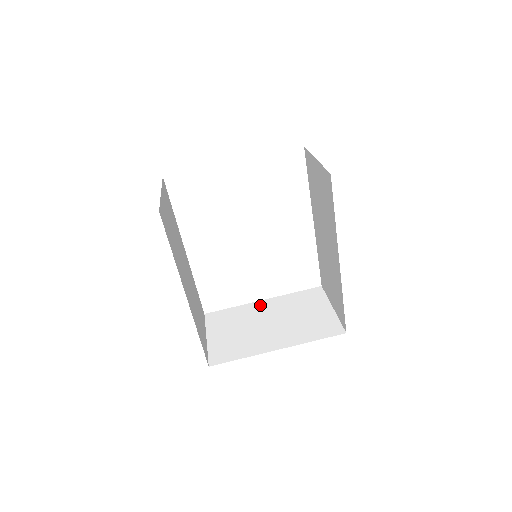
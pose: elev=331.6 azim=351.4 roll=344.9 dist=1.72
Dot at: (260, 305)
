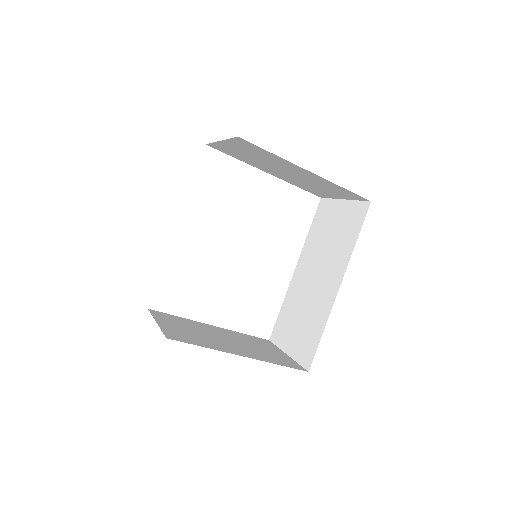
Dot at: (210, 326)
